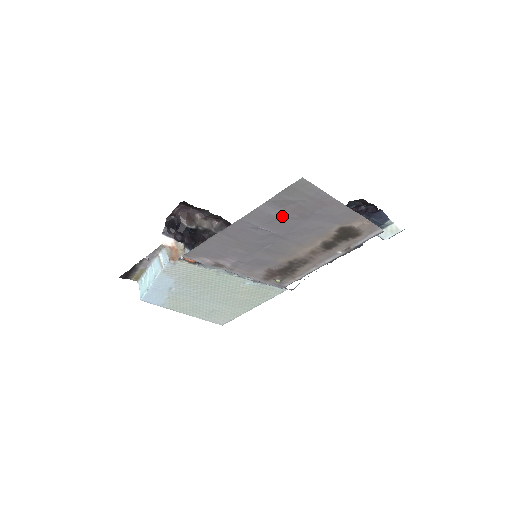
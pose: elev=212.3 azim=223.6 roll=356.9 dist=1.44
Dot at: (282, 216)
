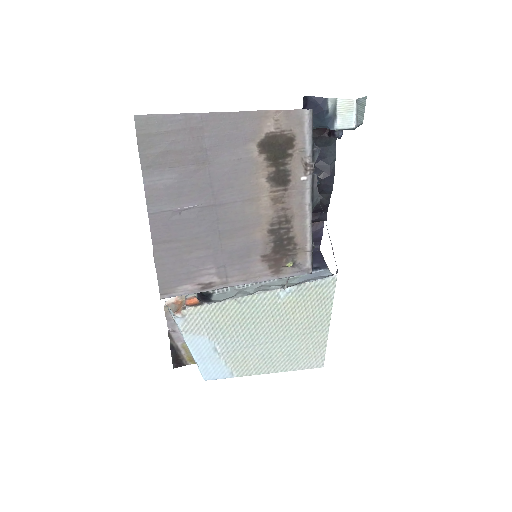
Dot at: (180, 178)
